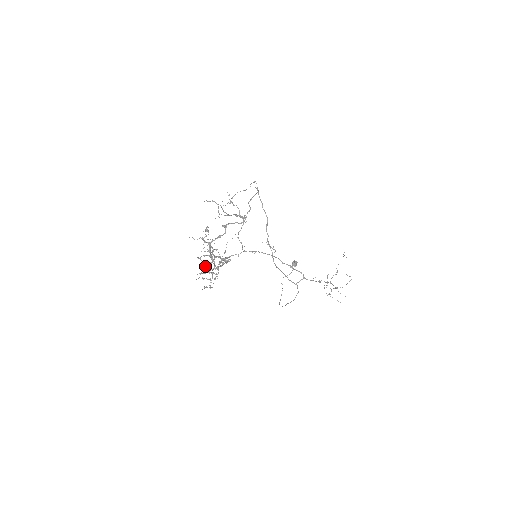
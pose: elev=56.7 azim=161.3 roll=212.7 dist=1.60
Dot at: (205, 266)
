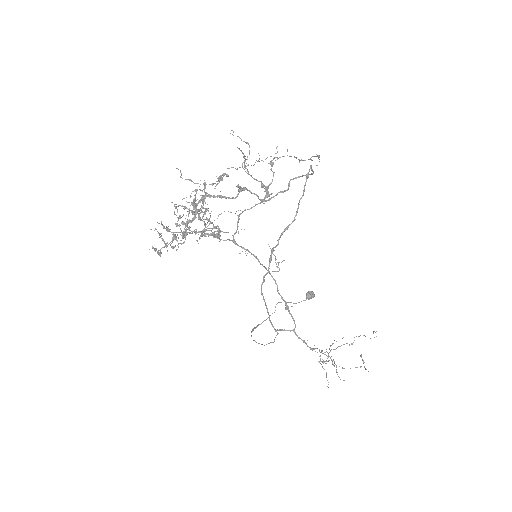
Dot at: (177, 221)
